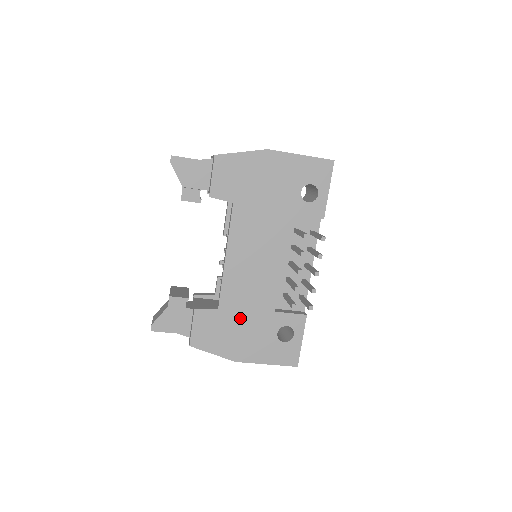
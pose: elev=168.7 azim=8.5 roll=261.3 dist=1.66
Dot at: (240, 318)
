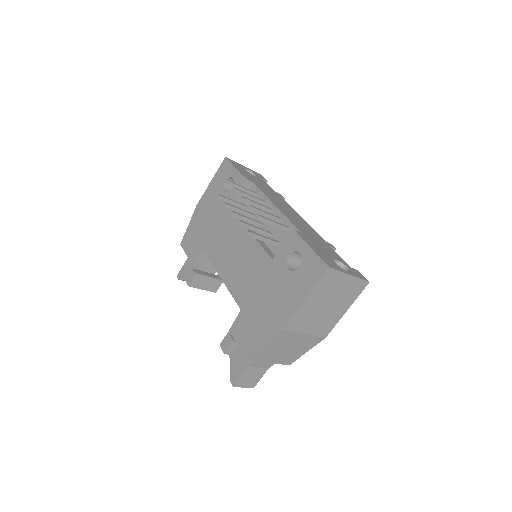
Dot at: (257, 296)
